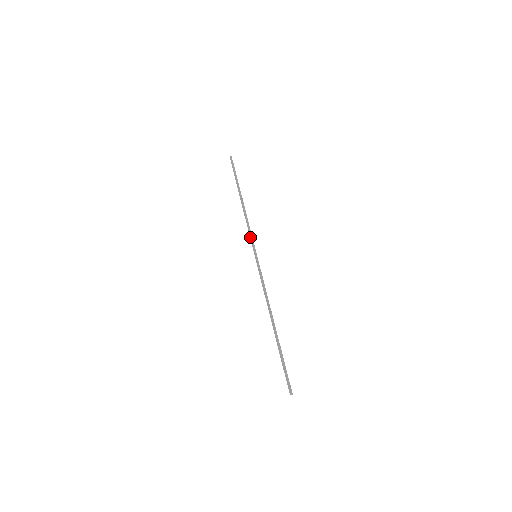
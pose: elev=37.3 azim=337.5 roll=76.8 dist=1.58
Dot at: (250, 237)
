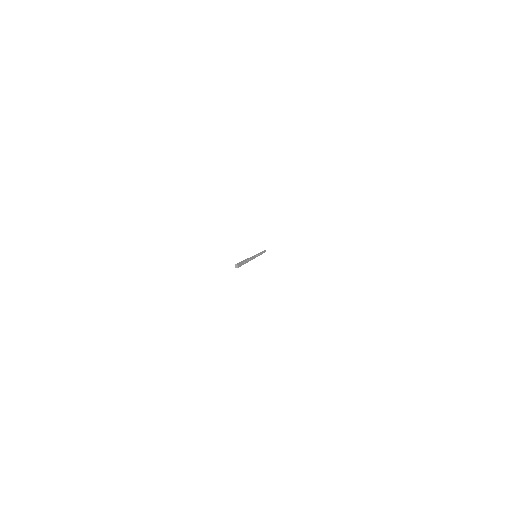
Dot at: occluded
